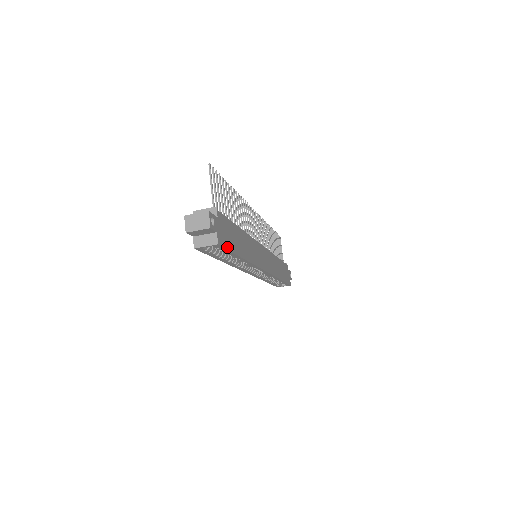
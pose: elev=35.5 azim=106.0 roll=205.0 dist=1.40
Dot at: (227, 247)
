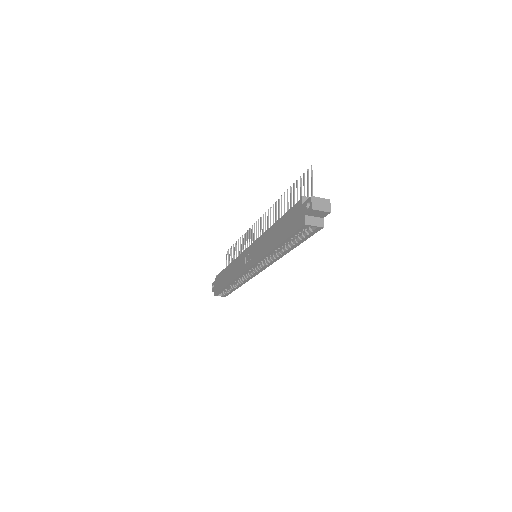
Dot at: (312, 233)
